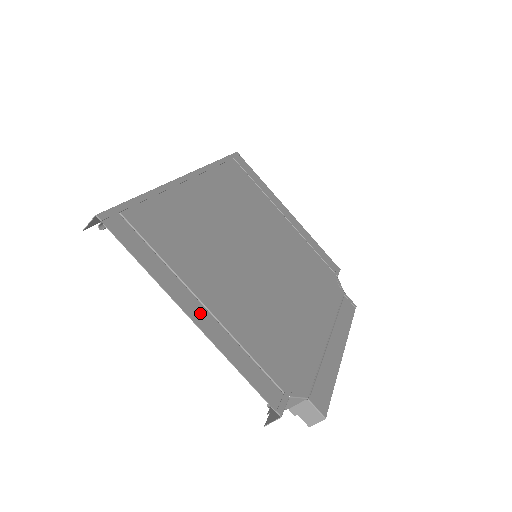
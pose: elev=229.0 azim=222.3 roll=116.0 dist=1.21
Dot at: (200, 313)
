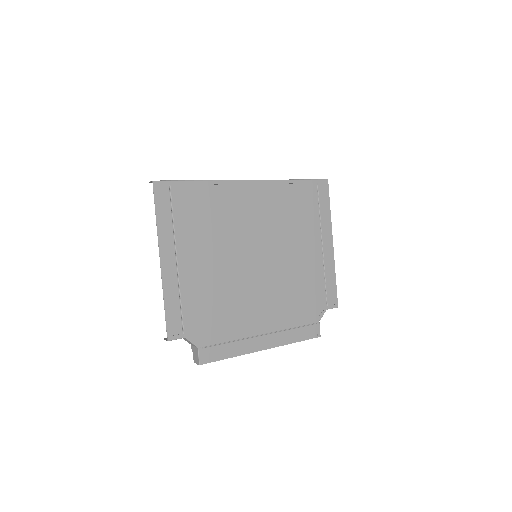
Dot at: (170, 263)
